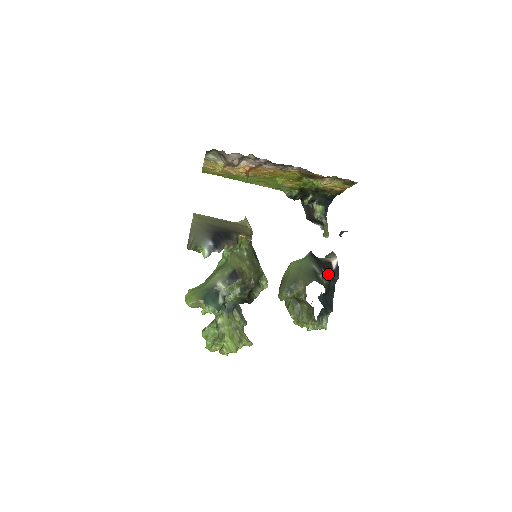
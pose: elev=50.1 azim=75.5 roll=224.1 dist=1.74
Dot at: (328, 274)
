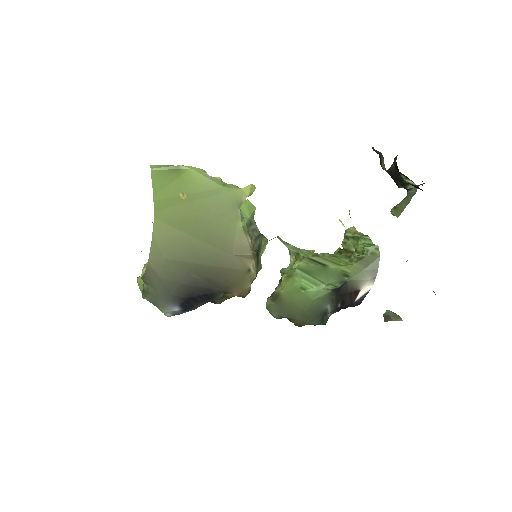
Dot at: (343, 307)
